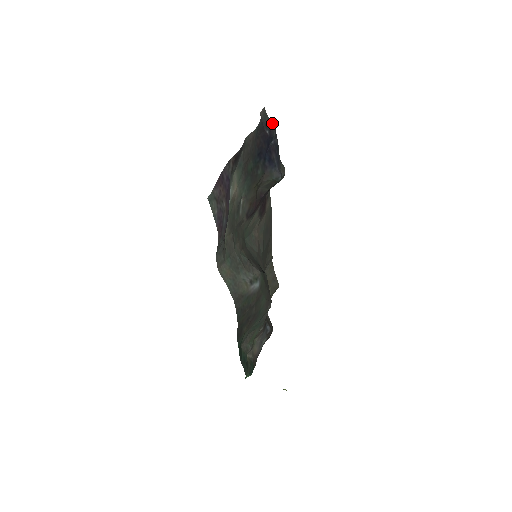
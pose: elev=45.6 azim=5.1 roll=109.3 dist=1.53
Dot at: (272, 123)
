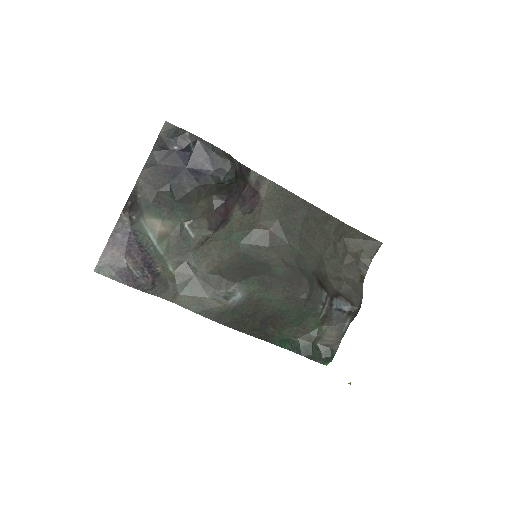
Dot at: (183, 130)
